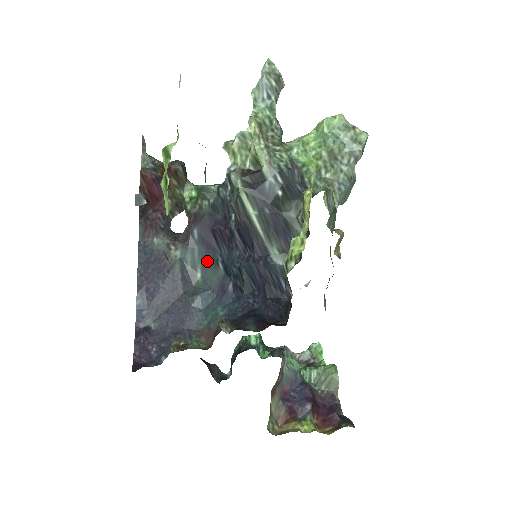
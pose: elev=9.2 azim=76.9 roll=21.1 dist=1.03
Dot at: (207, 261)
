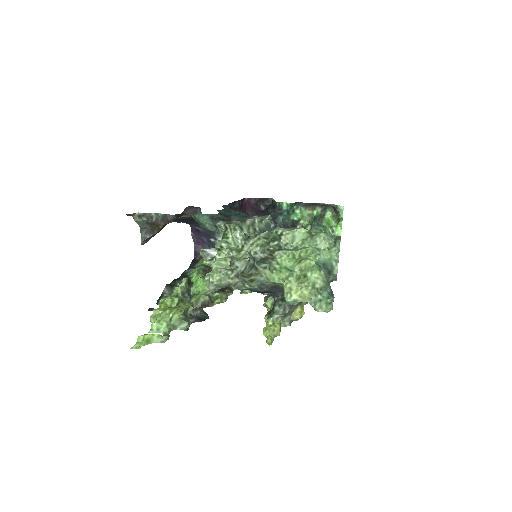
Dot at: occluded
